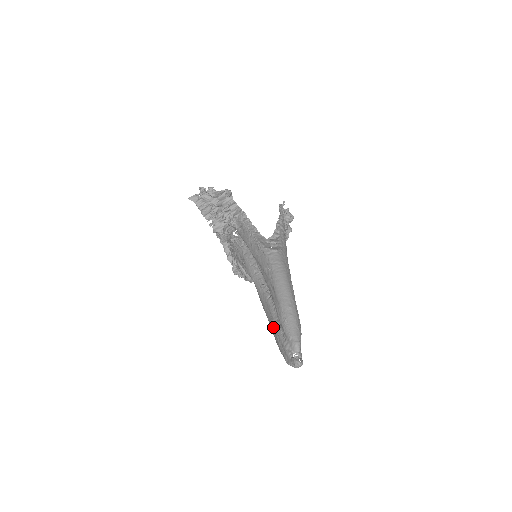
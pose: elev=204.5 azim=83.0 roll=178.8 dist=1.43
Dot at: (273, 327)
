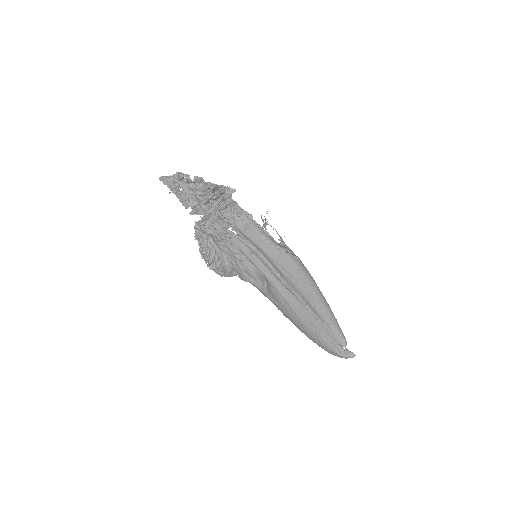
Dot at: (311, 324)
